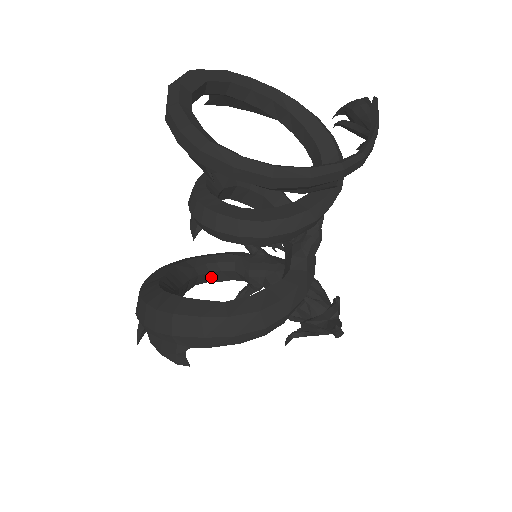
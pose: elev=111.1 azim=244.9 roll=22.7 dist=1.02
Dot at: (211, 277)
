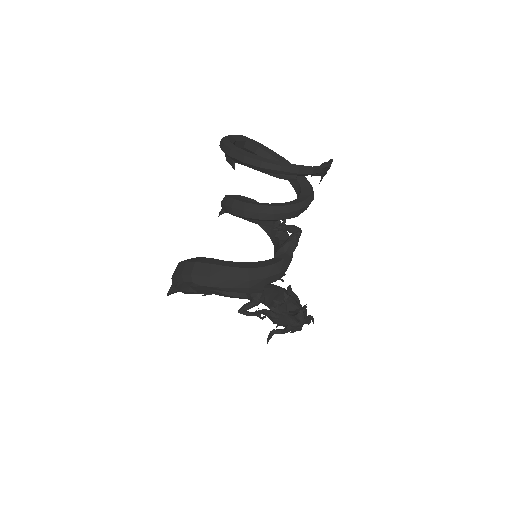
Dot at: occluded
